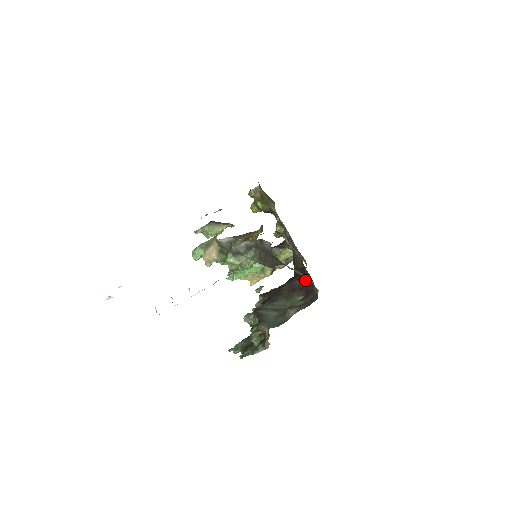
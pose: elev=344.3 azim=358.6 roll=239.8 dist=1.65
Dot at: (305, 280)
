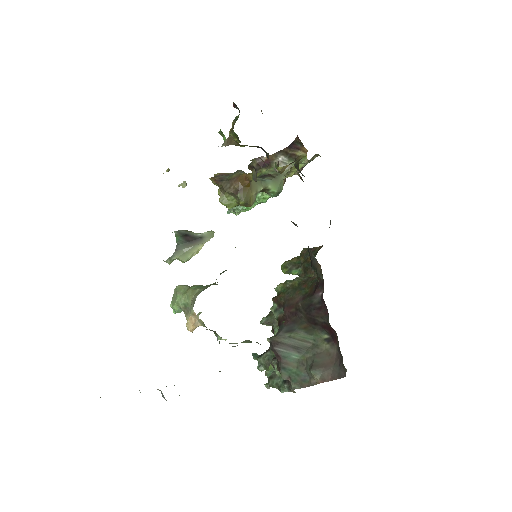
Dot at: (328, 323)
